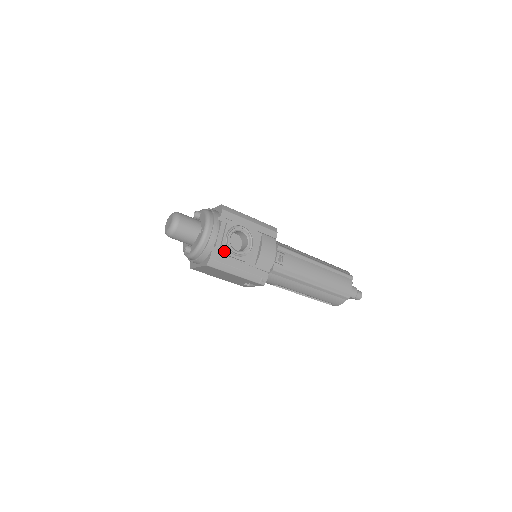
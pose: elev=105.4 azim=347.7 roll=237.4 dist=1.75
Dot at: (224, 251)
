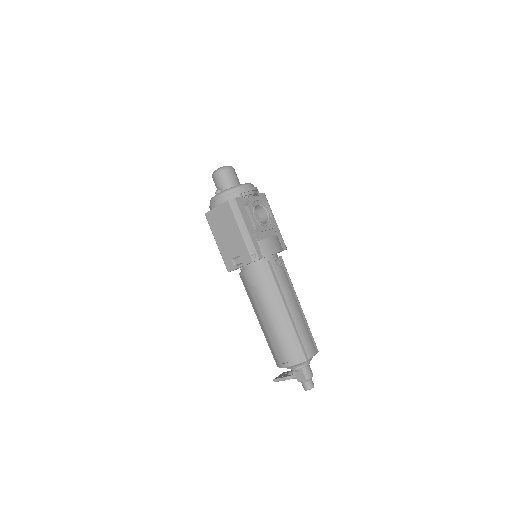
Dot at: (248, 204)
